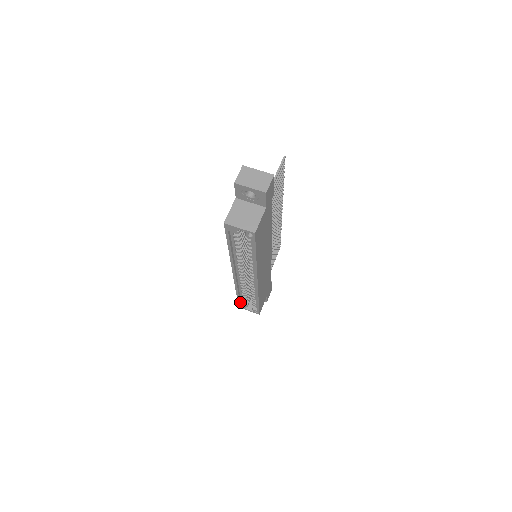
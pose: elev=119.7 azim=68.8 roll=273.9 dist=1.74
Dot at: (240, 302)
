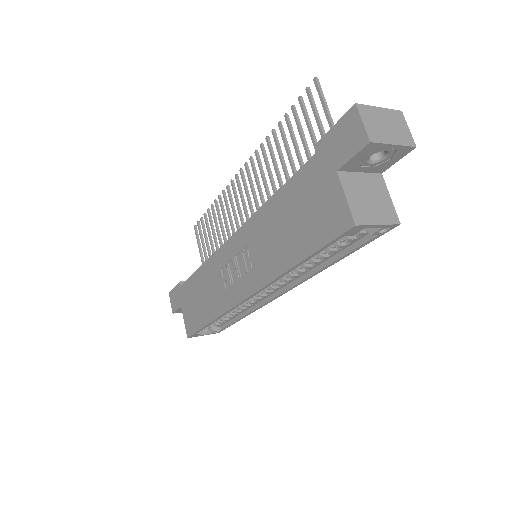
Dot at: occluded
